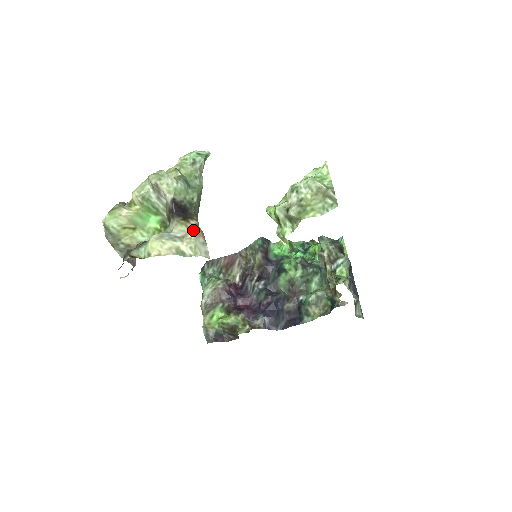
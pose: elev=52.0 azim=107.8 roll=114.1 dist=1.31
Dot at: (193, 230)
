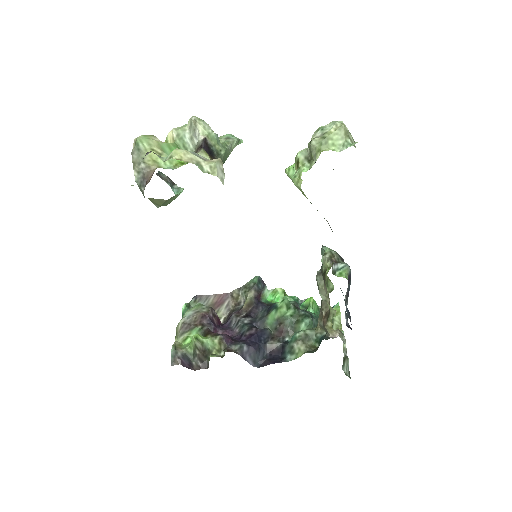
Dot at: (216, 159)
